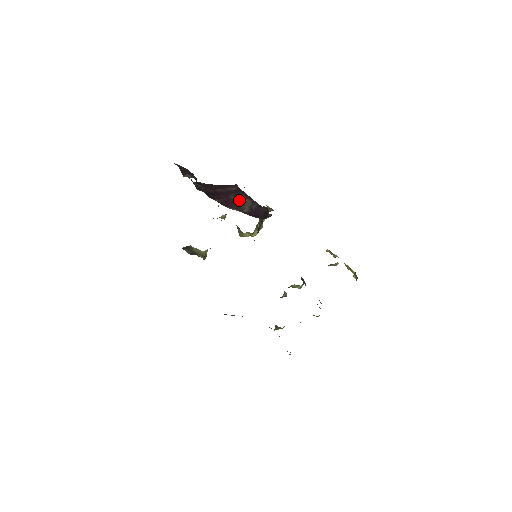
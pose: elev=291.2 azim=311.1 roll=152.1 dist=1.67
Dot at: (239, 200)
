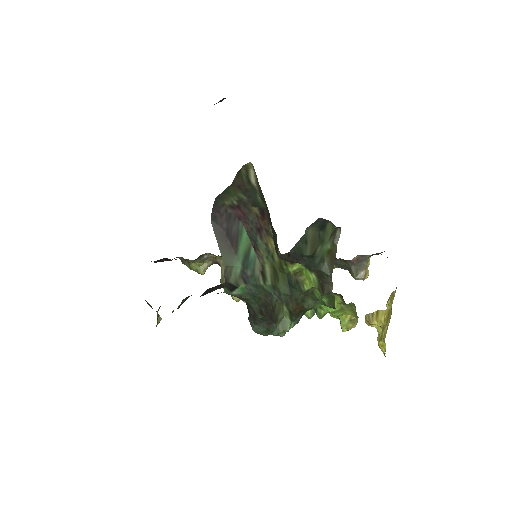
Dot at: occluded
